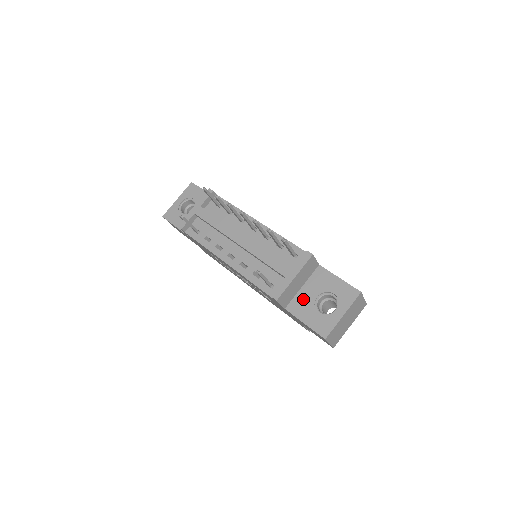
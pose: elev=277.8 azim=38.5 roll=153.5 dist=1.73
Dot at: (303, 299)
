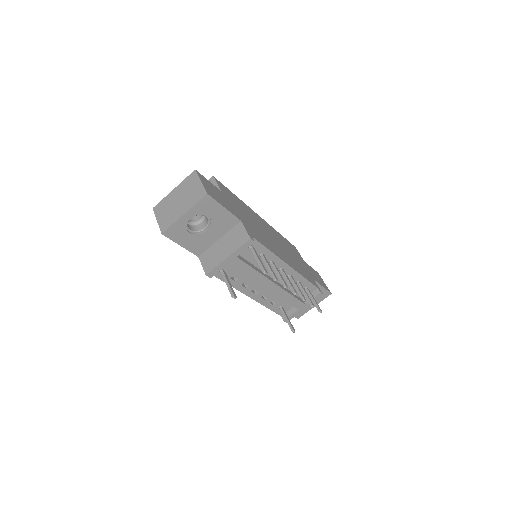
Dot at: occluded
